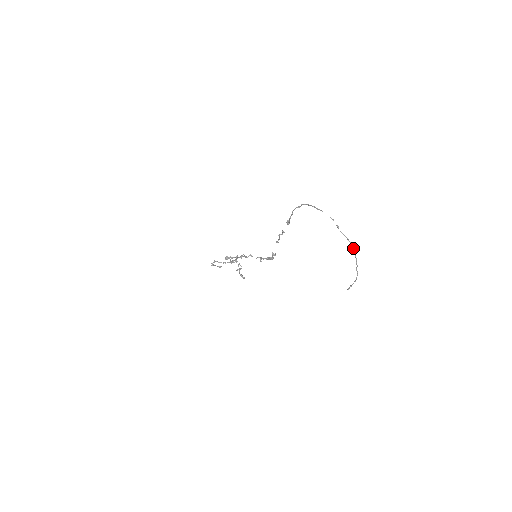
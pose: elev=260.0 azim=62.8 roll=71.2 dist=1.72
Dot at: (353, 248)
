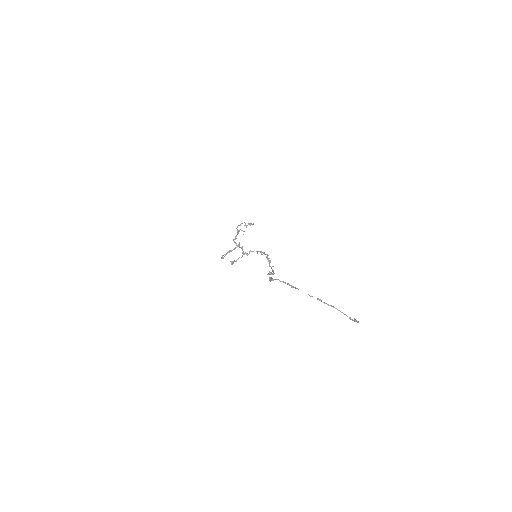
Dot at: (343, 313)
